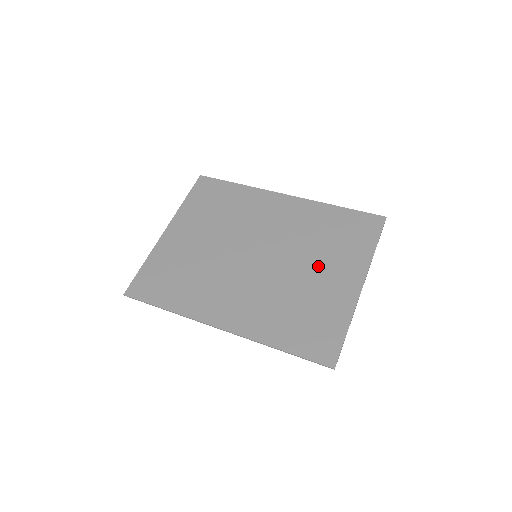
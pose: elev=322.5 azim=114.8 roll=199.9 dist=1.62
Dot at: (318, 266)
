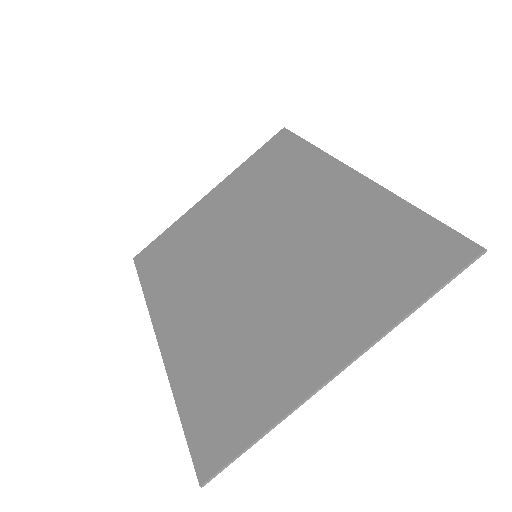
Dot at: (306, 302)
